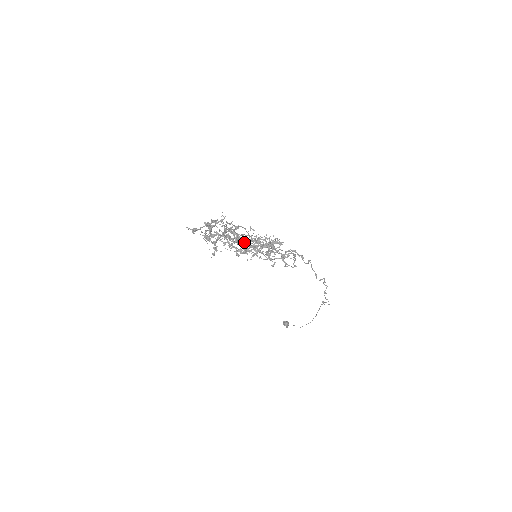
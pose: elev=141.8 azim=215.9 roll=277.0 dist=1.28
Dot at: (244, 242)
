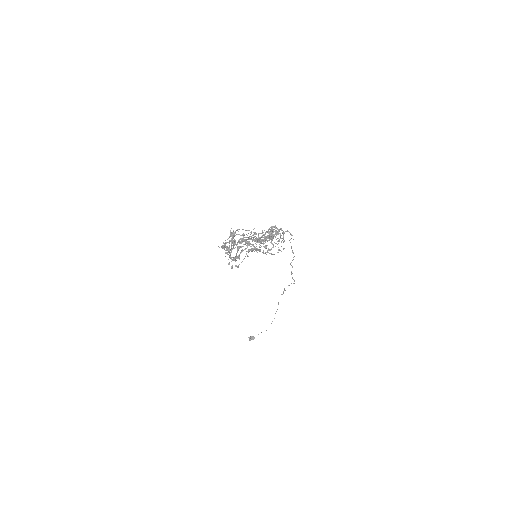
Dot at: (270, 230)
